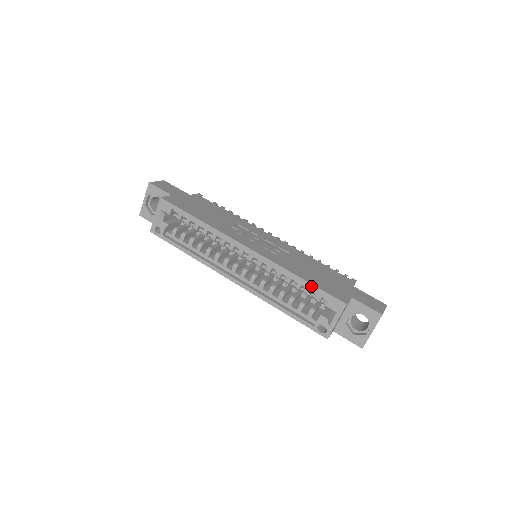
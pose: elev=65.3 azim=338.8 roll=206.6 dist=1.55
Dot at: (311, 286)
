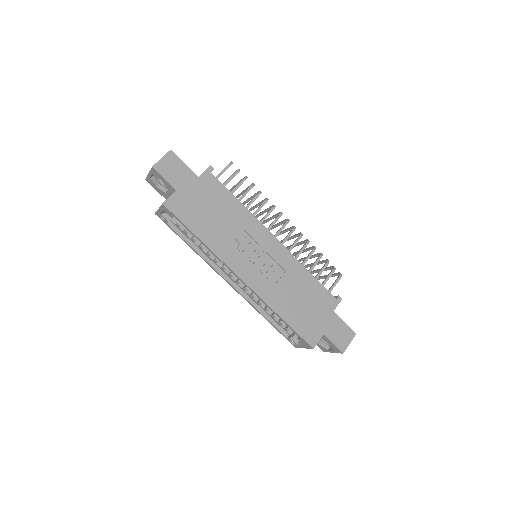
Dot at: (289, 327)
